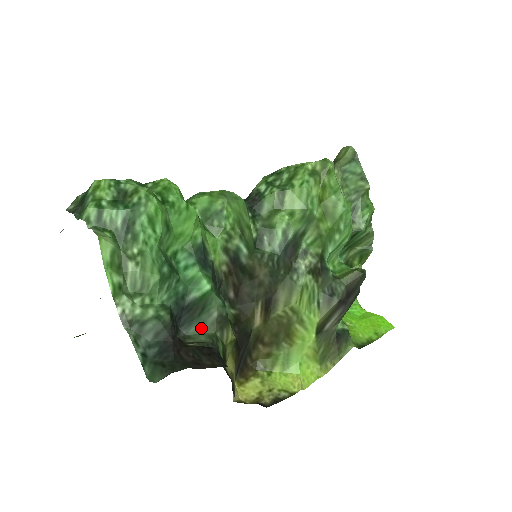
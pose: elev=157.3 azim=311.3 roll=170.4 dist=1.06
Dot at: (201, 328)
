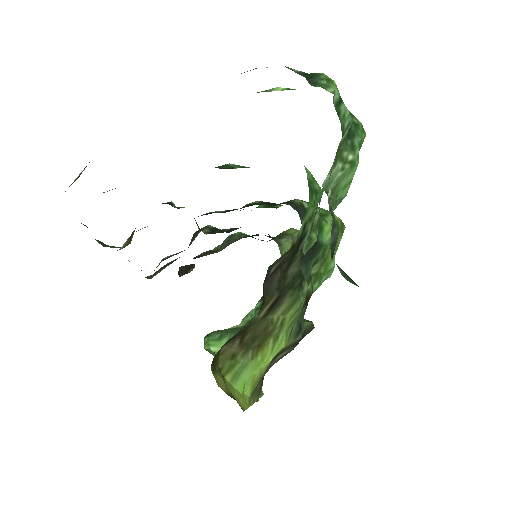
Dot at: (305, 273)
